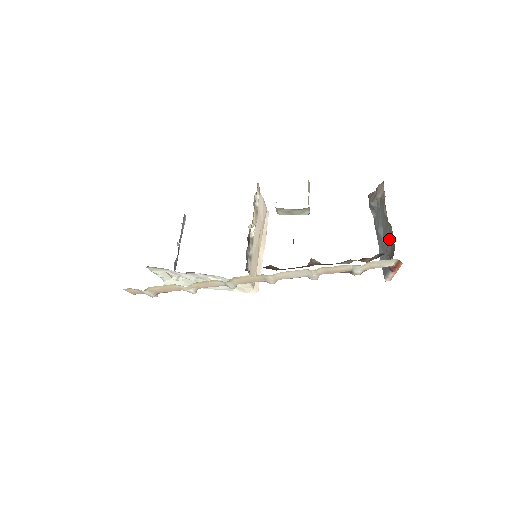
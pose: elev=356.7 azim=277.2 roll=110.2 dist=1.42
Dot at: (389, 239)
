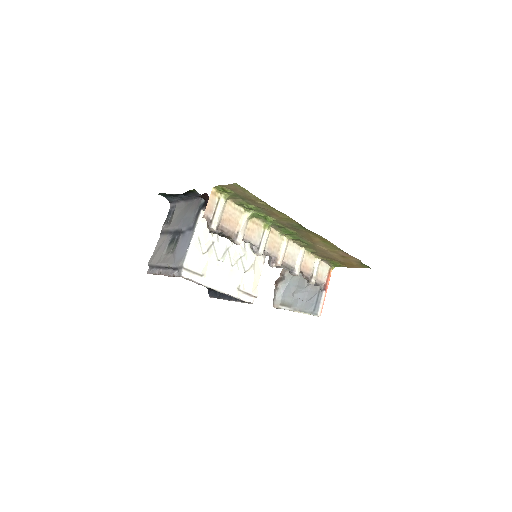
Dot at: occluded
